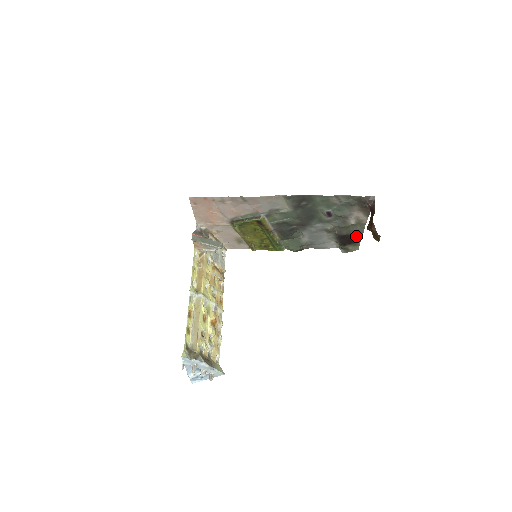
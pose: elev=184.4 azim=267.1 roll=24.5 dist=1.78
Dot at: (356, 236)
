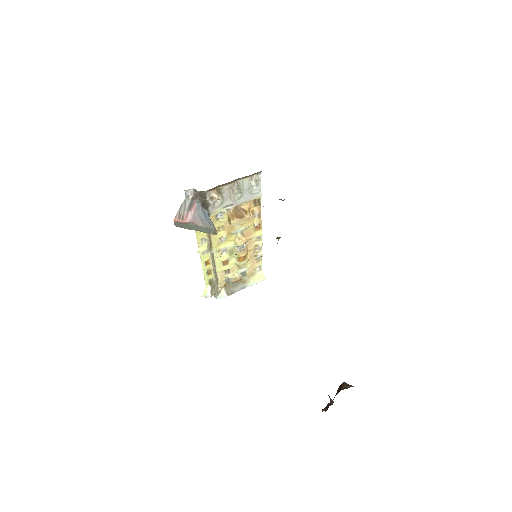
Dot at: occluded
